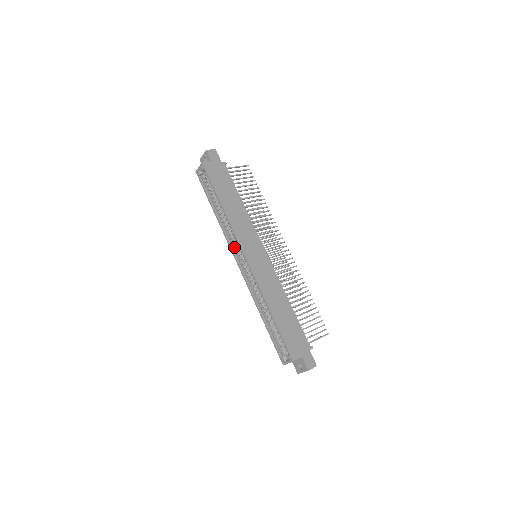
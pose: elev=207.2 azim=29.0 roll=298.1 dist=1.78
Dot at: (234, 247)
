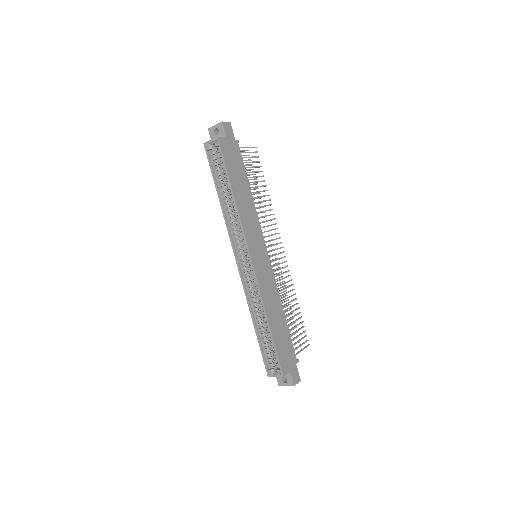
Dot at: (236, 243)
